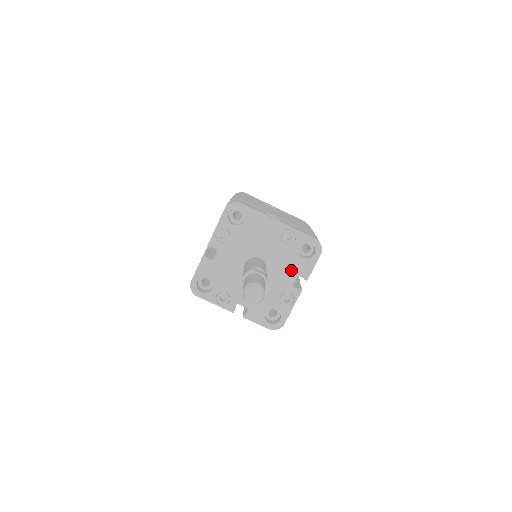
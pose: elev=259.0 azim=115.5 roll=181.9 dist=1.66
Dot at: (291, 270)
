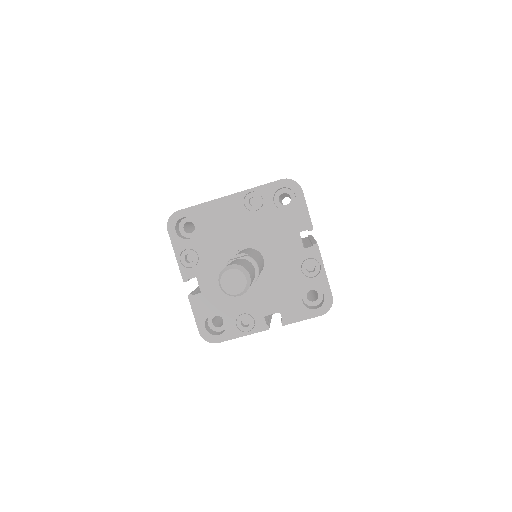
Dot at: (287, 233)
